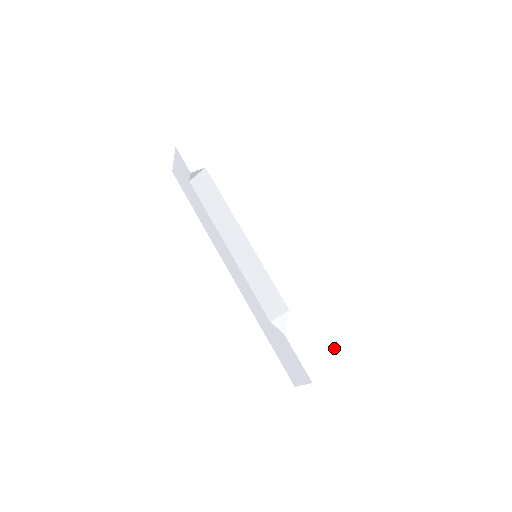
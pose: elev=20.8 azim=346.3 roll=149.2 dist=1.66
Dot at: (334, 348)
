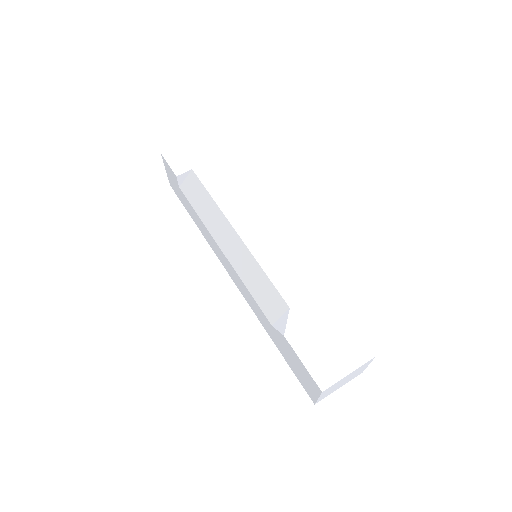
Dot at: (349, 348)
